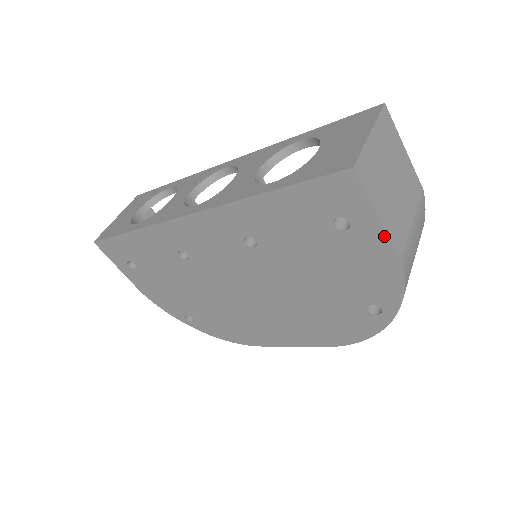
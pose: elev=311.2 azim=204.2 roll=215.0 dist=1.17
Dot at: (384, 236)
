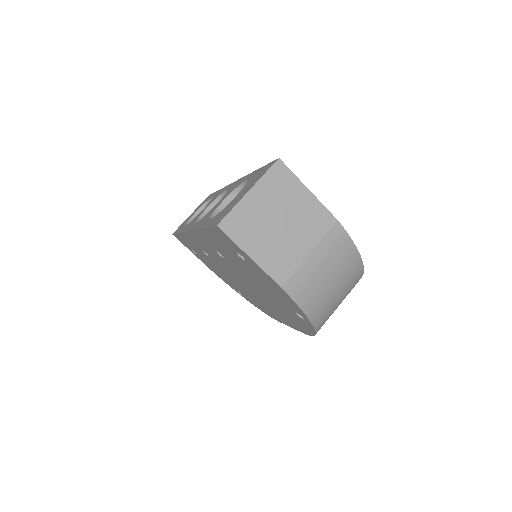
Dot at: (262, 270)
